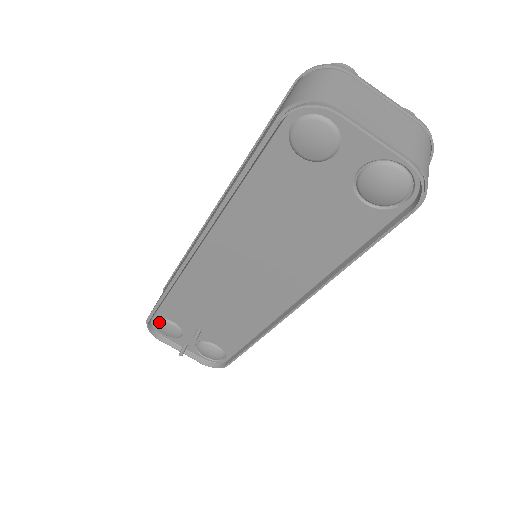
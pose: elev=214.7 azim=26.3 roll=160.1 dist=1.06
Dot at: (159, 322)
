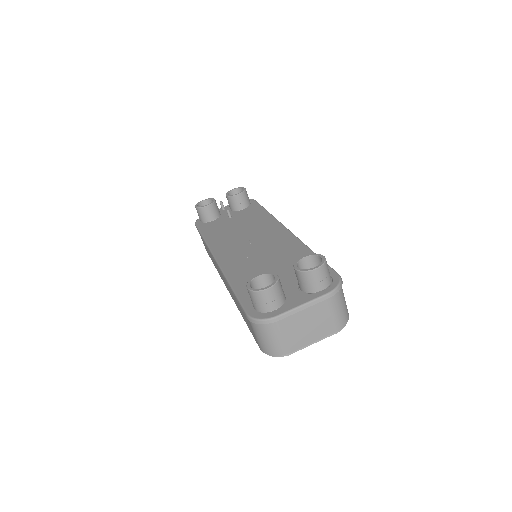
Dot at: occluded
